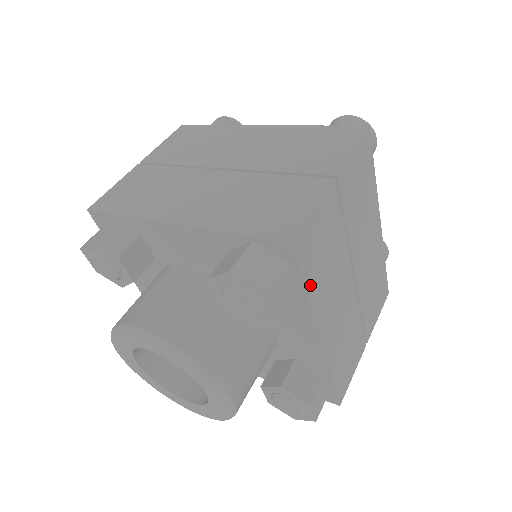
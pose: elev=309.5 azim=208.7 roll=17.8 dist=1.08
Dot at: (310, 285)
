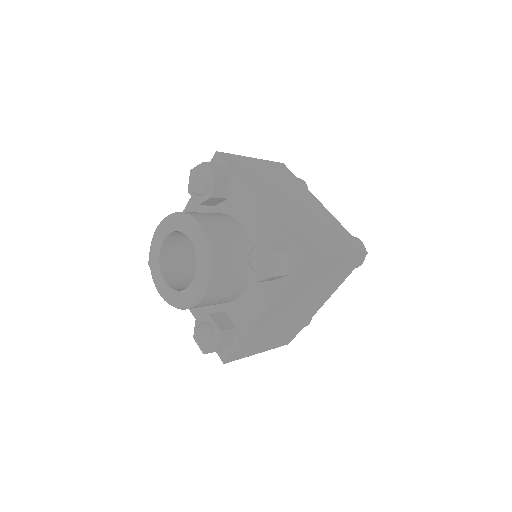
Dot at: (237, 173)
